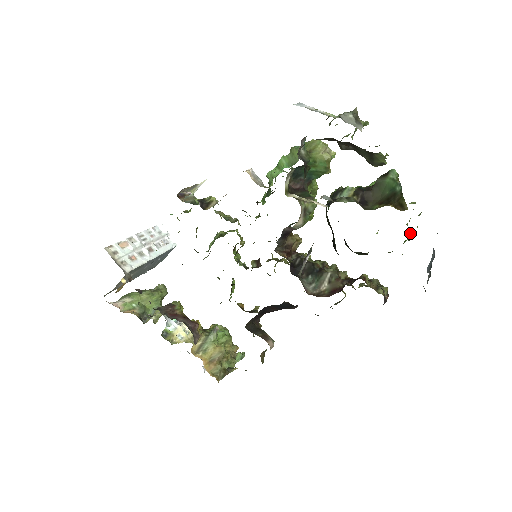
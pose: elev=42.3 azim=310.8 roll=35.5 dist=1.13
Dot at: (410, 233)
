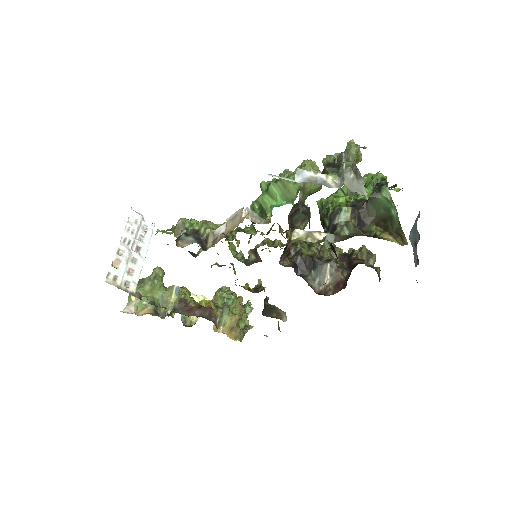
Dot at: occluded
